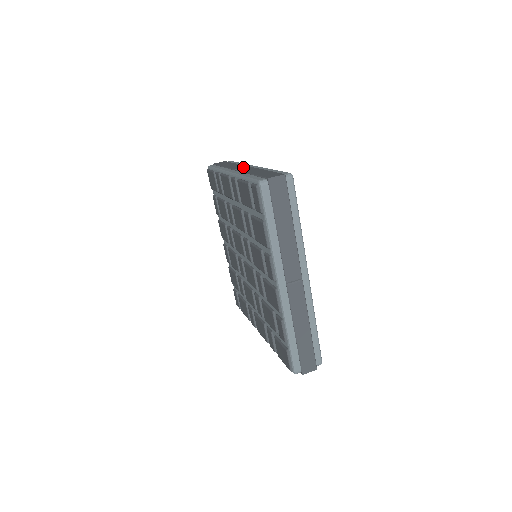
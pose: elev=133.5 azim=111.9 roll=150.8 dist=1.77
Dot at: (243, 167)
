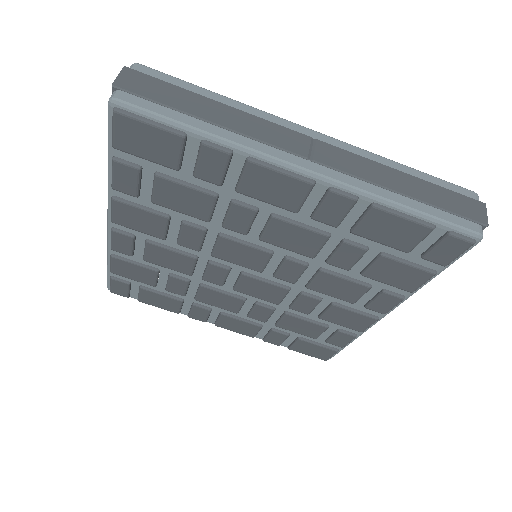
Dot at: (310, 144)
